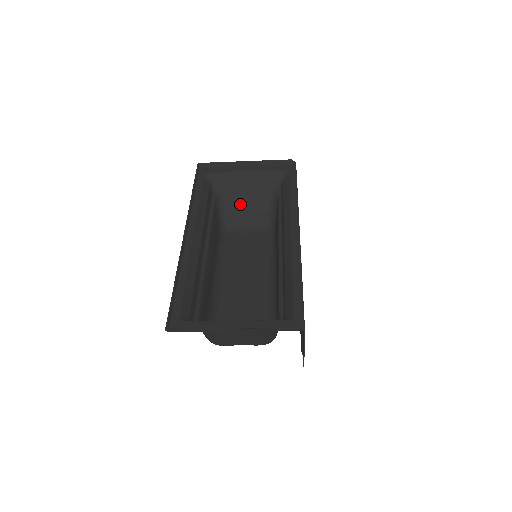
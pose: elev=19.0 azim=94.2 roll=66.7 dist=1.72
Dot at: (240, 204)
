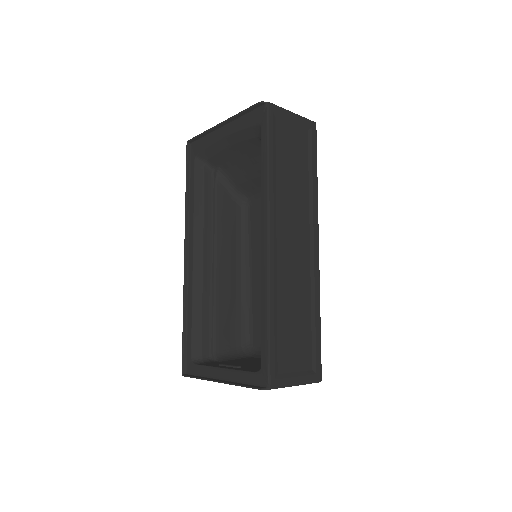
Dot at: (242, 173)
